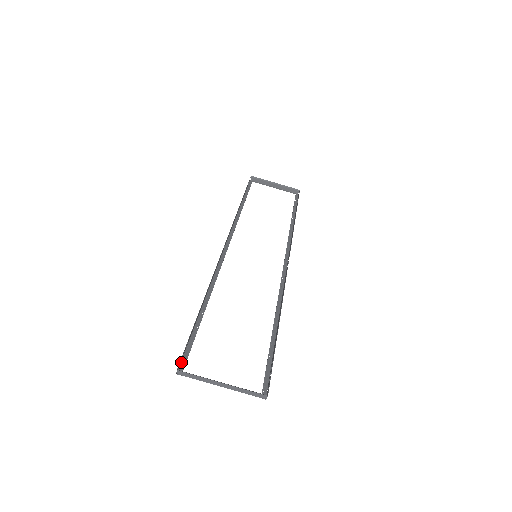
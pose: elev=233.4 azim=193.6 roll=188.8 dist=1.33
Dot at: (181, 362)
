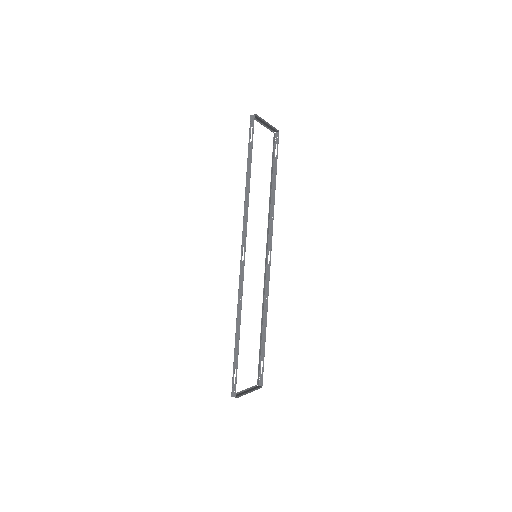
Dot at: (232, 387)
